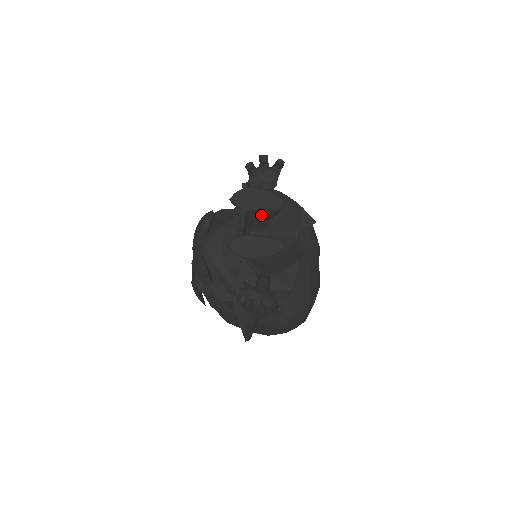
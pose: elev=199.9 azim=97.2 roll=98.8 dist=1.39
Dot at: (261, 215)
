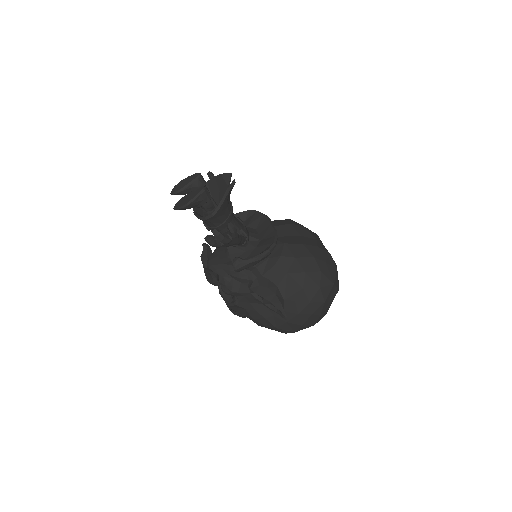
Dot at: occluded
